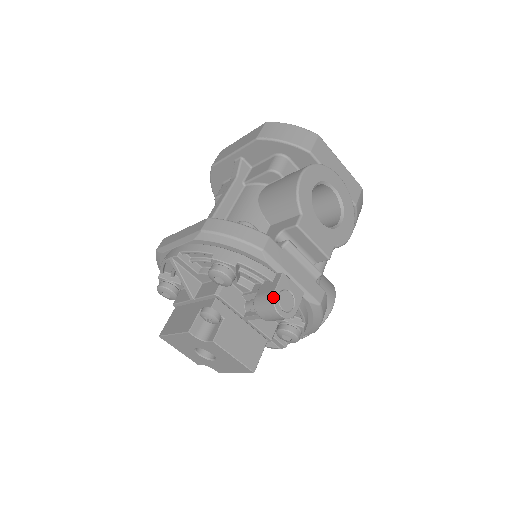
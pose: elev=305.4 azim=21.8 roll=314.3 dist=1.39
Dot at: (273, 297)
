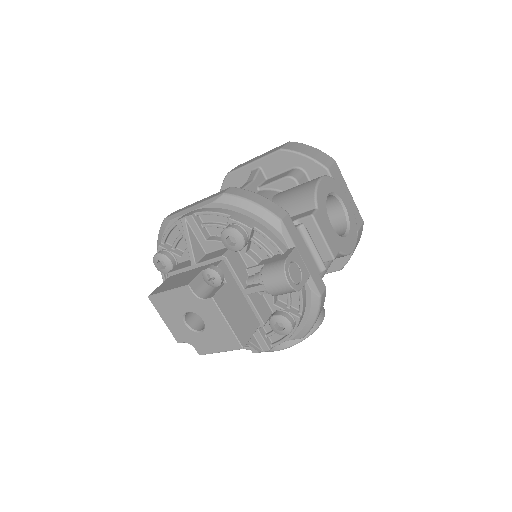
Dot at: (285, 263)
